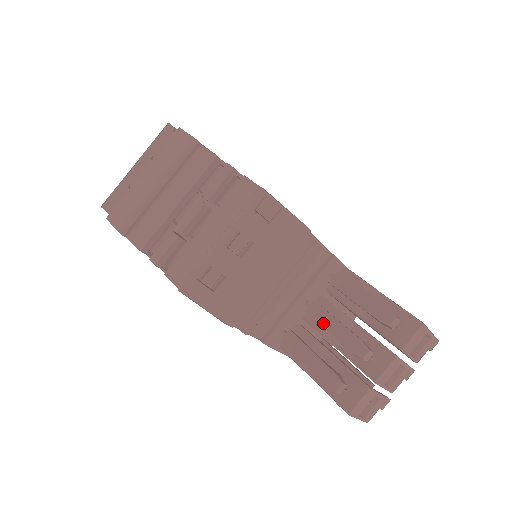
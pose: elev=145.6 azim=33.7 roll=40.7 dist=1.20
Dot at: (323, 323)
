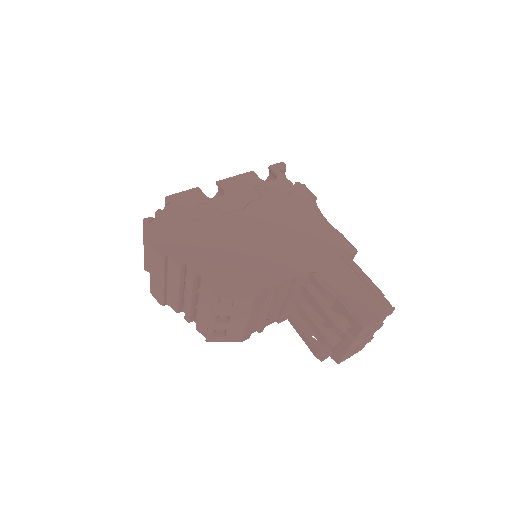
Dot at: (305, 319)
